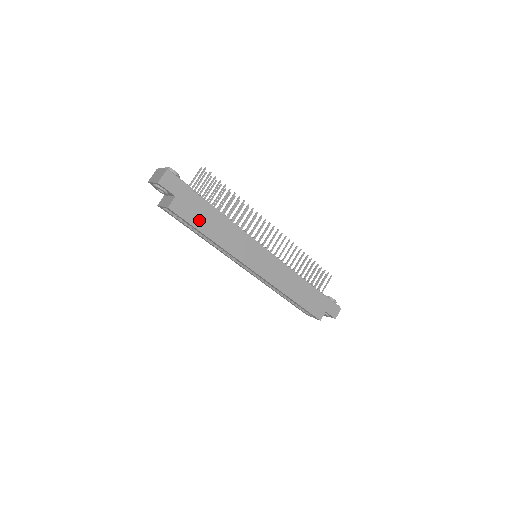
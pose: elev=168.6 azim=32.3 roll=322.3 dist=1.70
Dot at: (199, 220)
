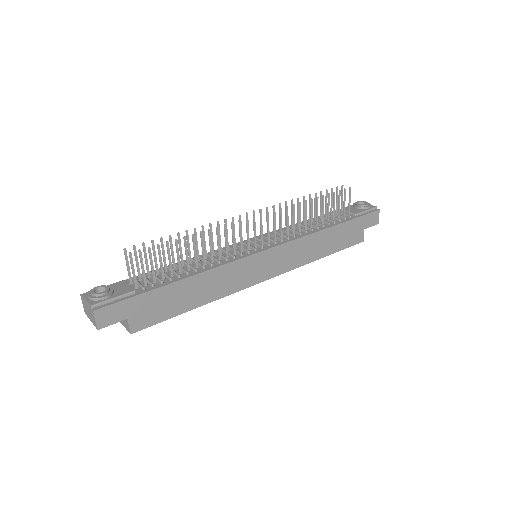
Dot at: (172, 307)
